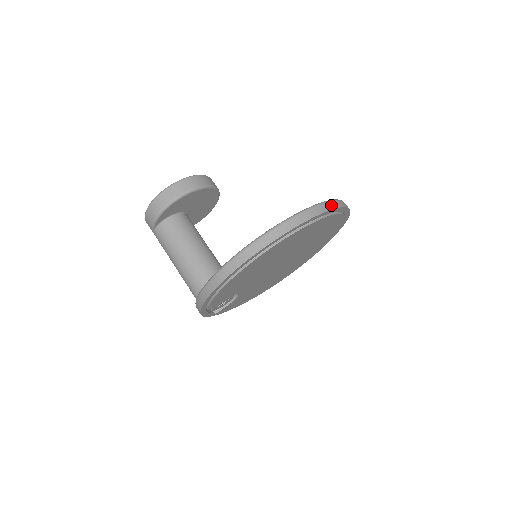
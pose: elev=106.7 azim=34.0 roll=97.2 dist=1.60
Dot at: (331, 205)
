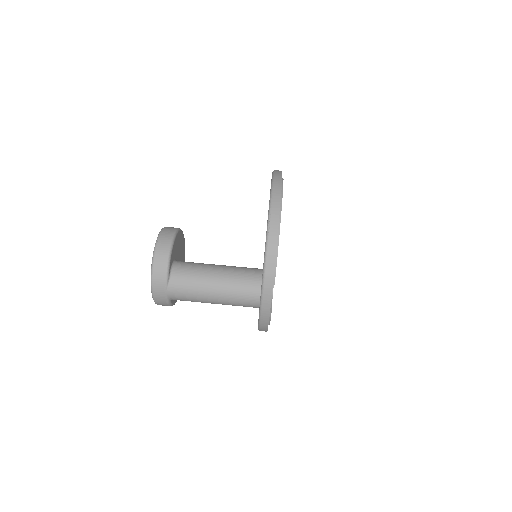
Dot at: occluded
